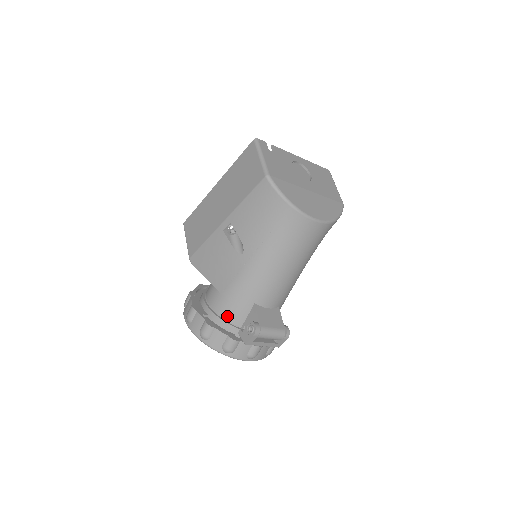
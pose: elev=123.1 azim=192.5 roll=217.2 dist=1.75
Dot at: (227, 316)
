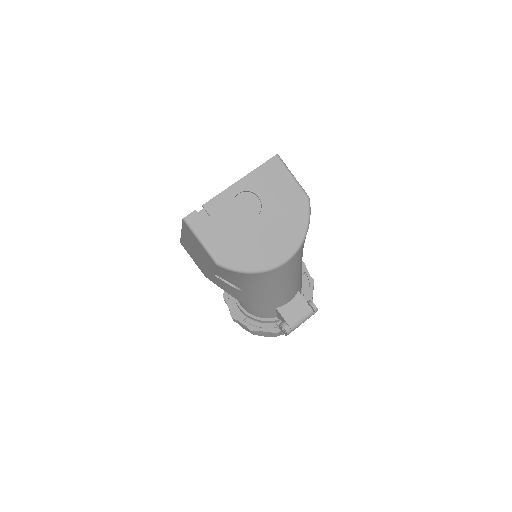
Dot at: (261, 317)
